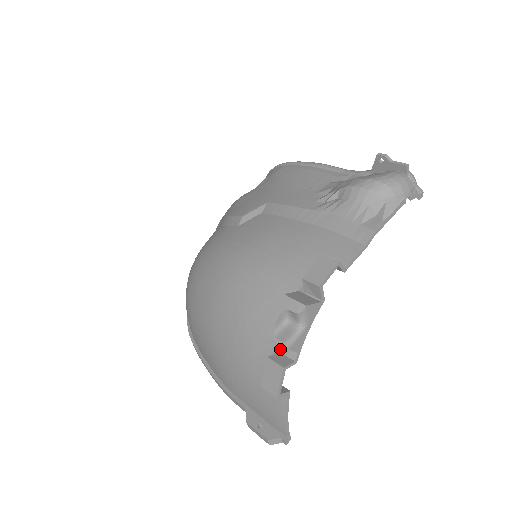
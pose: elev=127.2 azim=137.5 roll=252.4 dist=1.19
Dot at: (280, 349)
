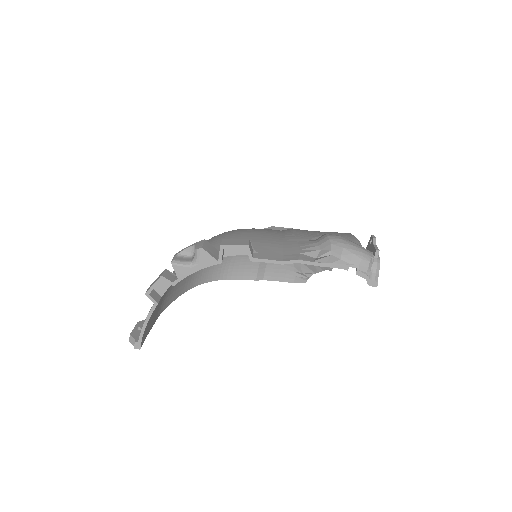
Dot at: occluded
